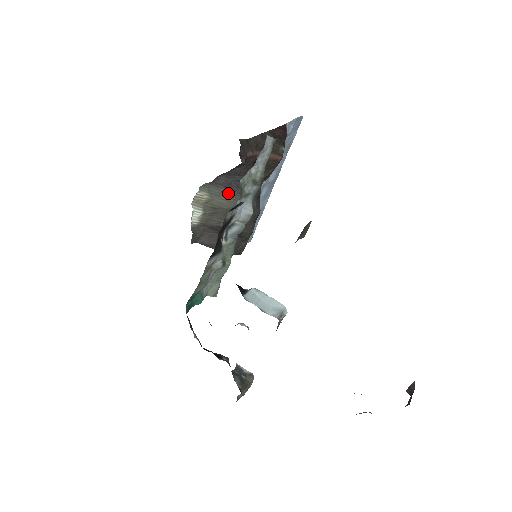
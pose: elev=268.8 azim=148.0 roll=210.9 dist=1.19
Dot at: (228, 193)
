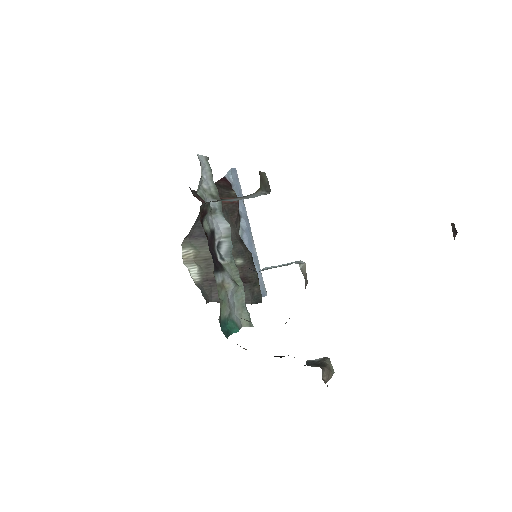
Dot at: occluded
